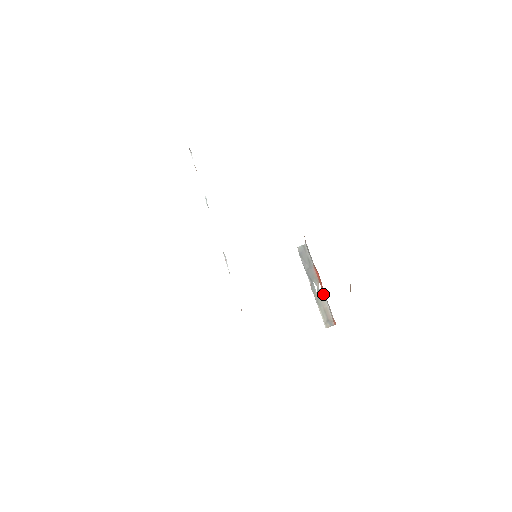
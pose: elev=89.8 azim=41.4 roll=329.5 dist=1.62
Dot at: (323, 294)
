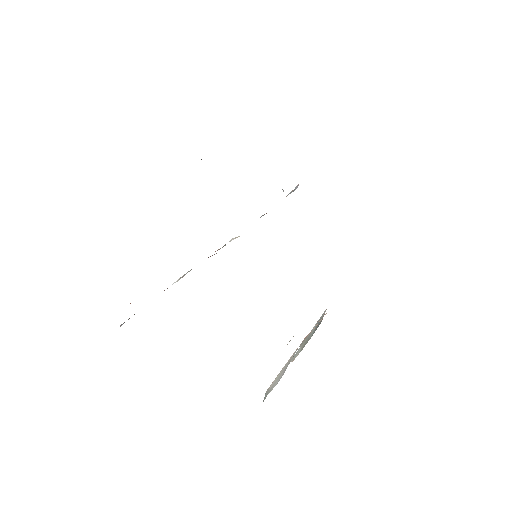
Dot at: (294, 352)
